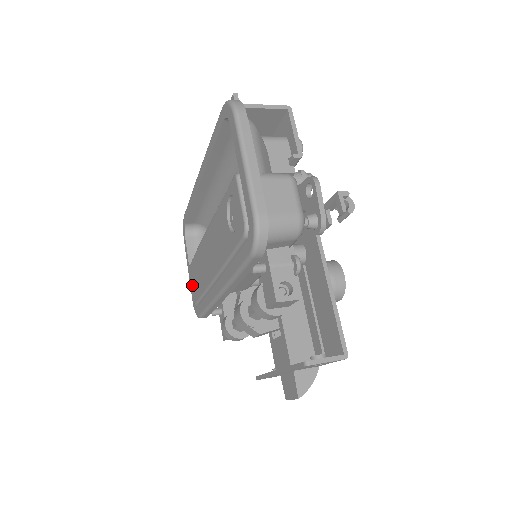
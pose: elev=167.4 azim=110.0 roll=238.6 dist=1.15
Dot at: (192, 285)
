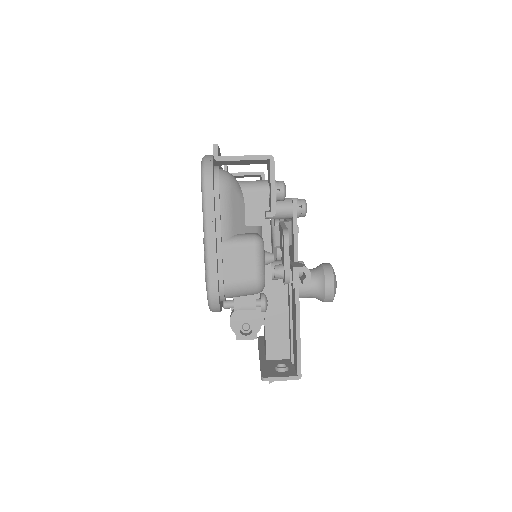
Dot at: occluded
